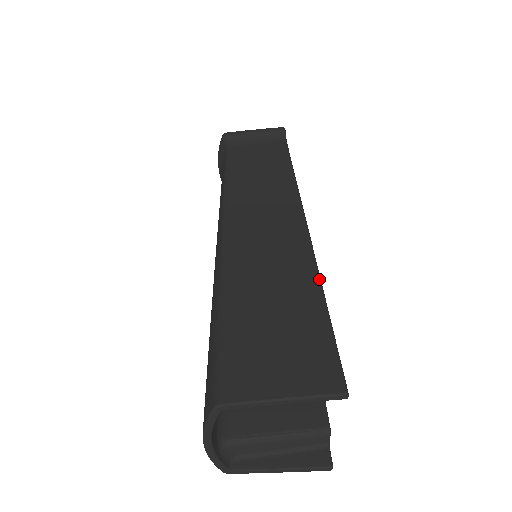
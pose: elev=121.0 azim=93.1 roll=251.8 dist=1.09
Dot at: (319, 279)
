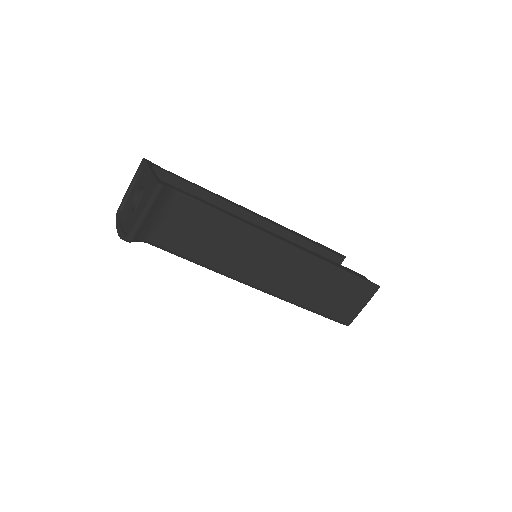
Dot at: (334, 266)
